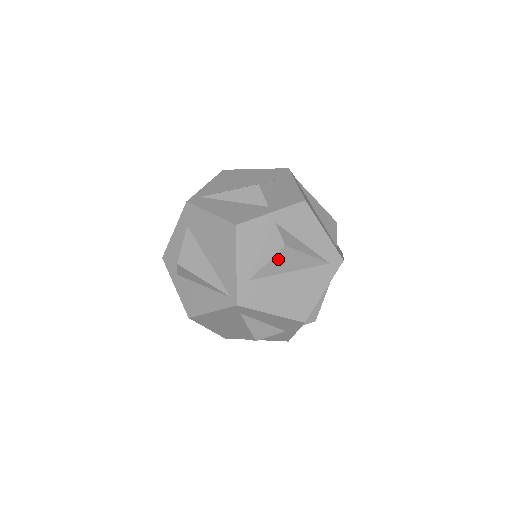
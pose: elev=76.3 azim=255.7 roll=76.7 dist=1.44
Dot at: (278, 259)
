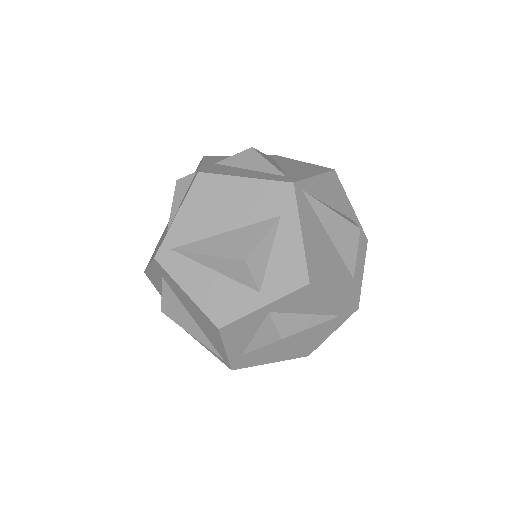
Dot at: occluded
